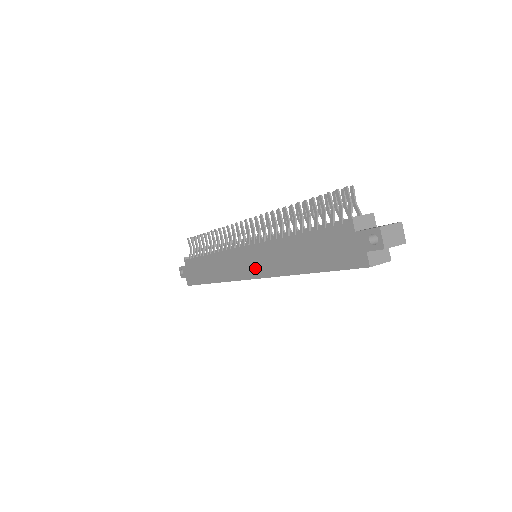
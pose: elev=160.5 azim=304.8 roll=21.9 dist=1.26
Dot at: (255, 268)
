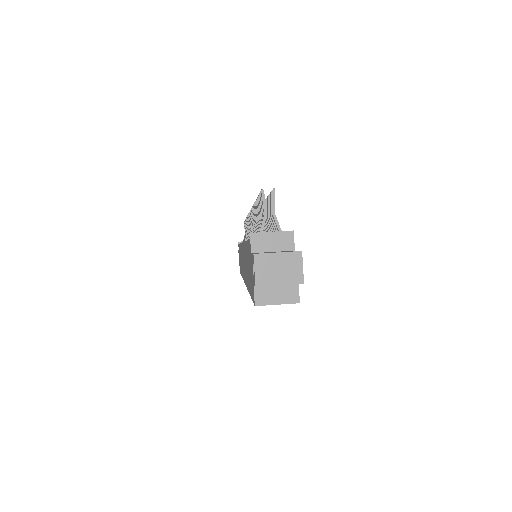
Dot at: occluded
